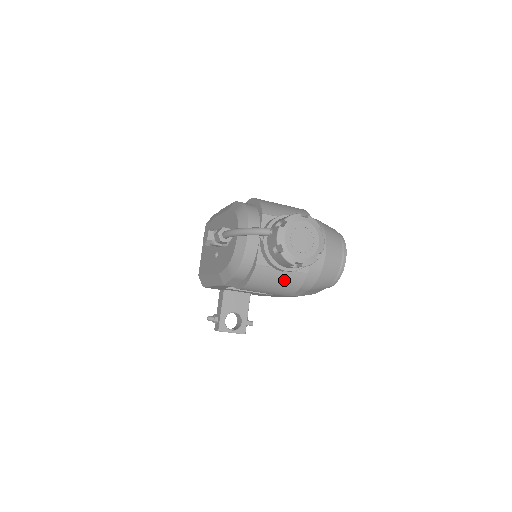
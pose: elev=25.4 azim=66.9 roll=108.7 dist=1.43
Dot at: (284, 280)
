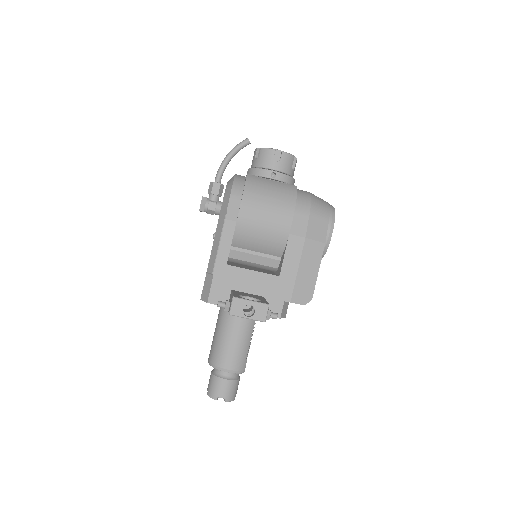
Dot at: (277, 188)
